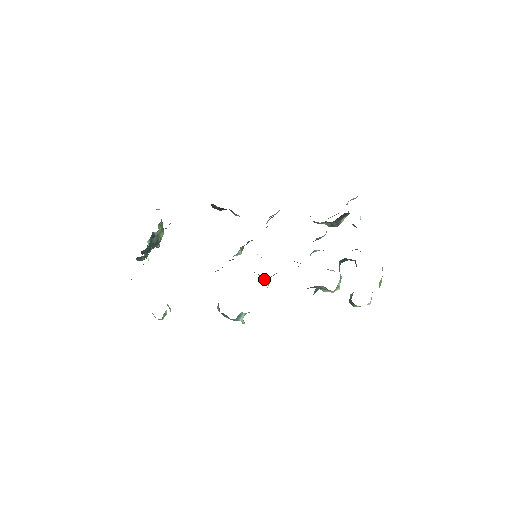
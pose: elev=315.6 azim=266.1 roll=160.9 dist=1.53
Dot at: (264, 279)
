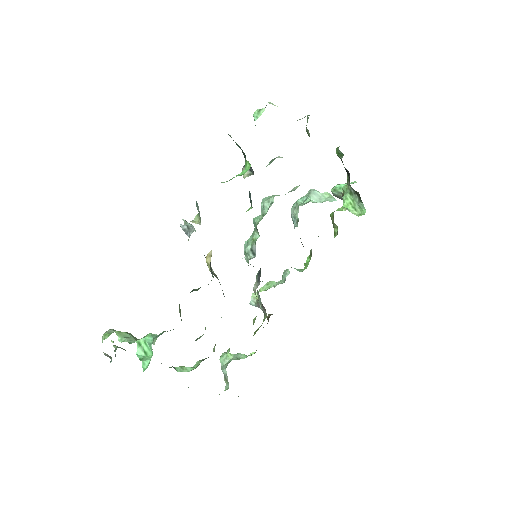
Dot at: occluded
